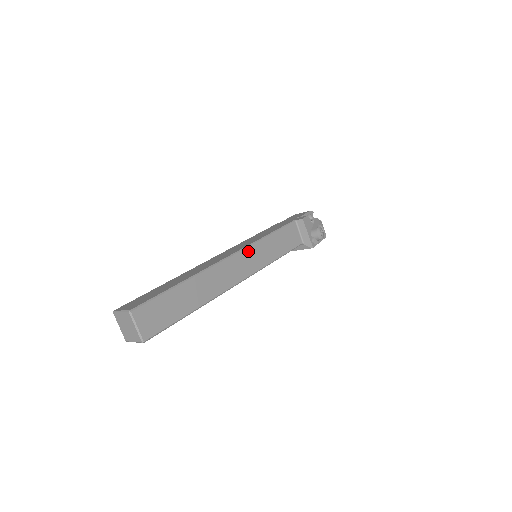
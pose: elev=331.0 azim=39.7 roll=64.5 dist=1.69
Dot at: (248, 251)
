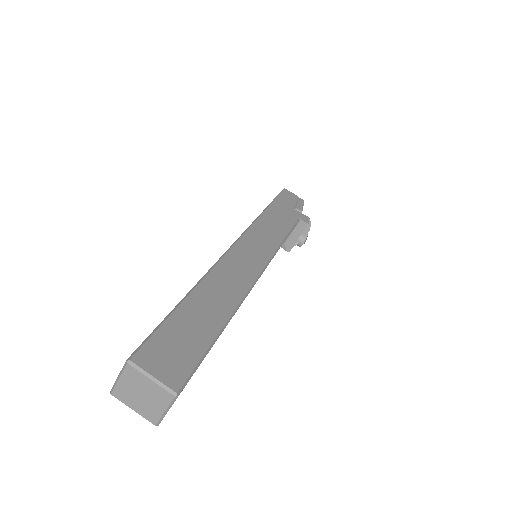
Dot at: occluded
